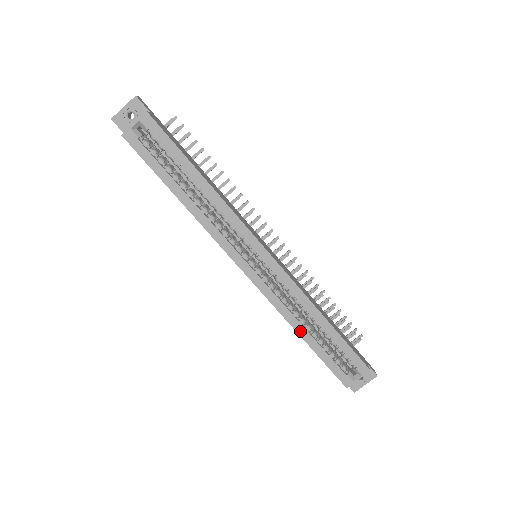
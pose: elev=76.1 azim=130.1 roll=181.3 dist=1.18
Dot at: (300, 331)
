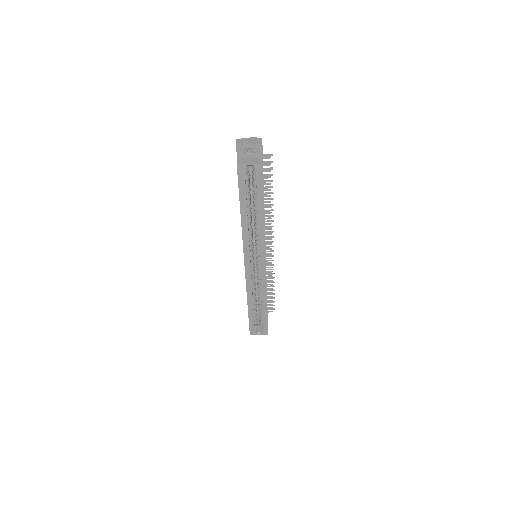
Dot at: (249, 303)
